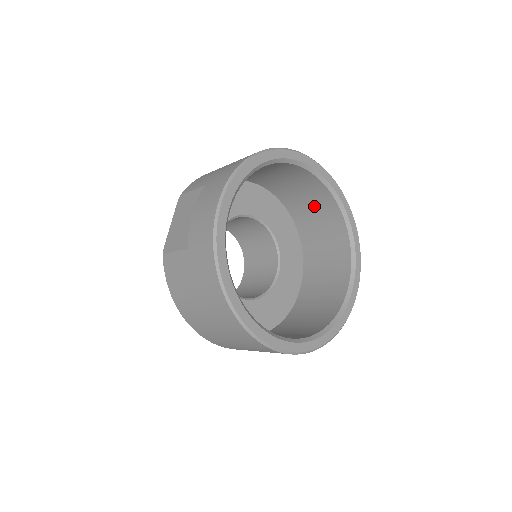
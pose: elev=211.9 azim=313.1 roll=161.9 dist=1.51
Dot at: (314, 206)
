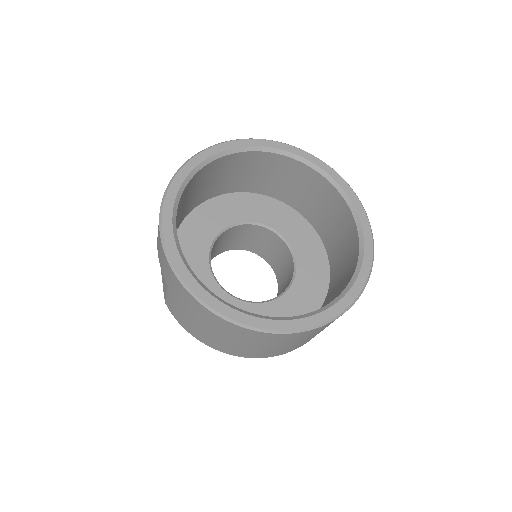
Dot at: (287, 178)
